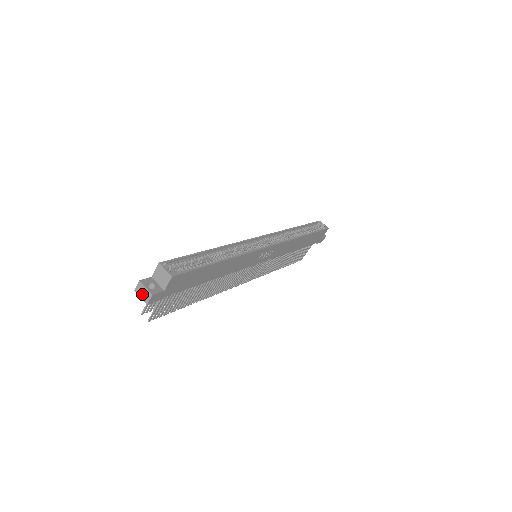
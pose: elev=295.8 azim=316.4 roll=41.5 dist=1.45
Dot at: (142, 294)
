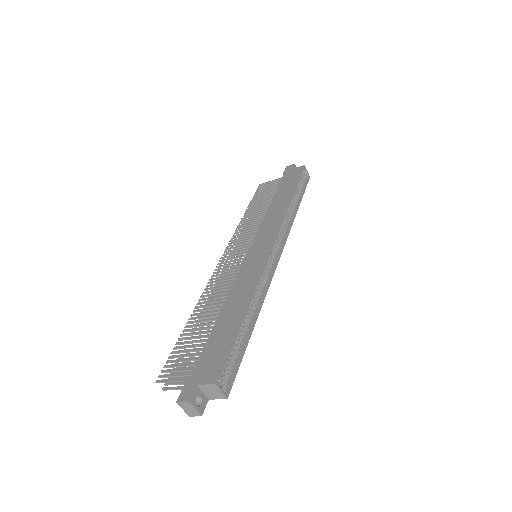
Dot at: (187, 409)
